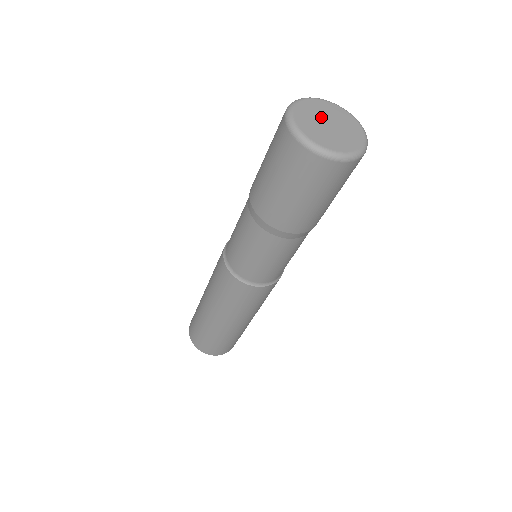
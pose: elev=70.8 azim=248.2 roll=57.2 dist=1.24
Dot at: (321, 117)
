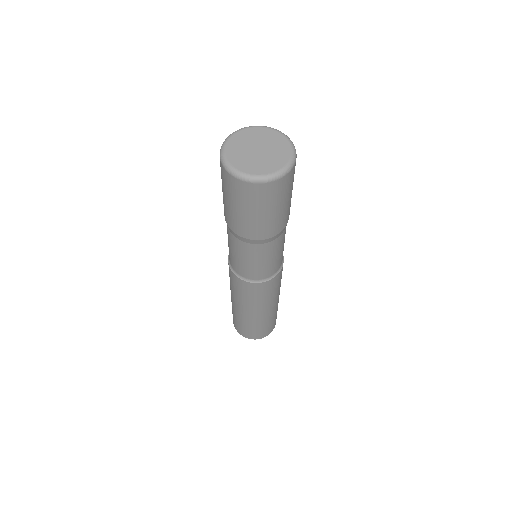
Dot at: (250, 145)
